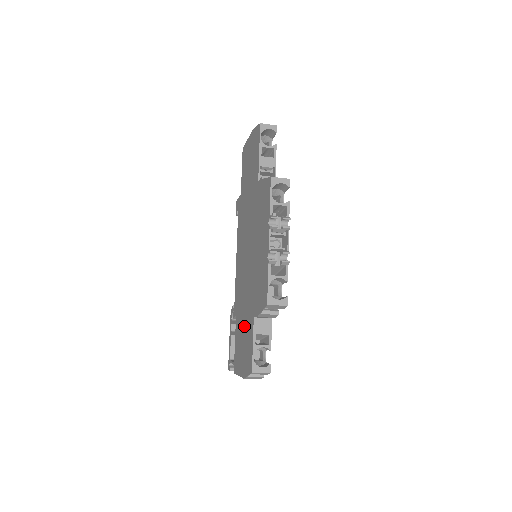
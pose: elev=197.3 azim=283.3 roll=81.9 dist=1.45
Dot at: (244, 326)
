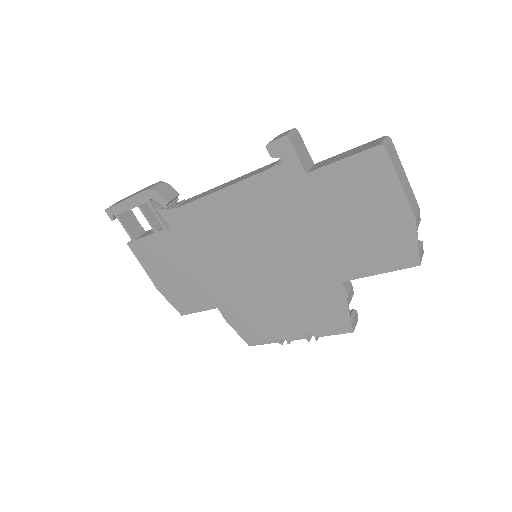
Dot at: (189, 275)
